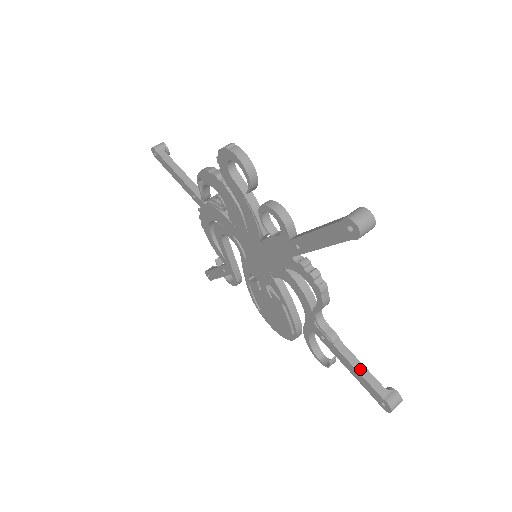
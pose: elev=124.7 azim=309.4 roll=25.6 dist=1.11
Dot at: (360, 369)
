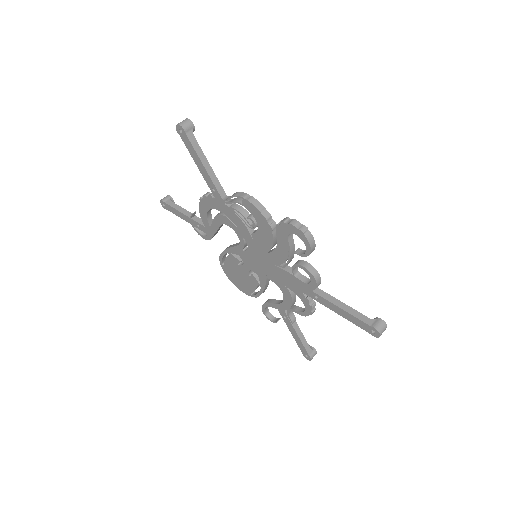
Dot at: (302, 339)
